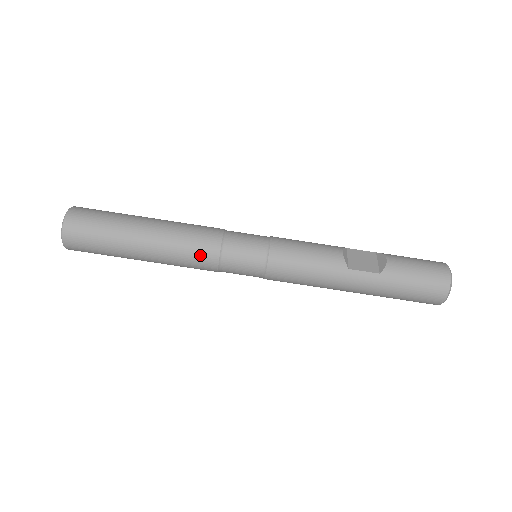
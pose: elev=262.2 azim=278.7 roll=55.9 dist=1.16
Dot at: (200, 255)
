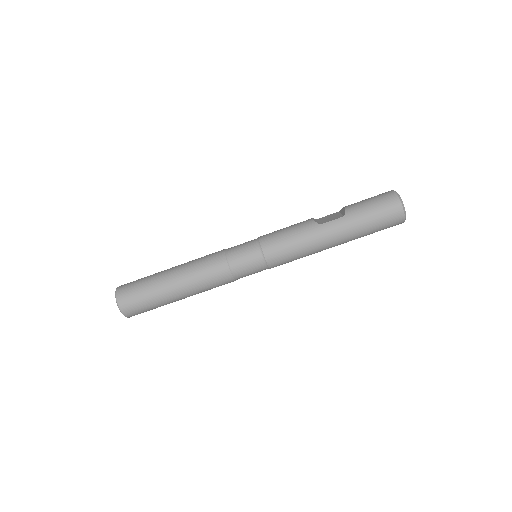
Dot at: (214, 269)
